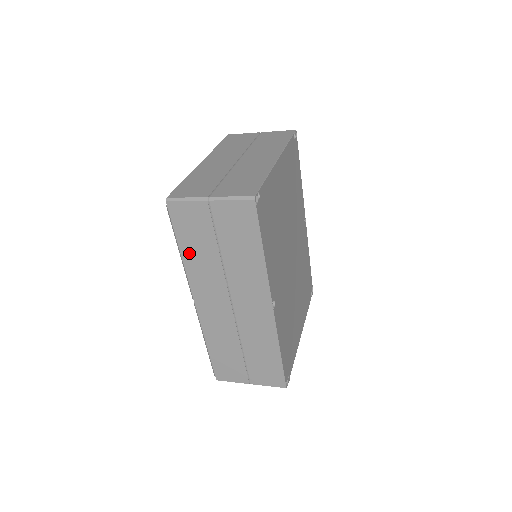
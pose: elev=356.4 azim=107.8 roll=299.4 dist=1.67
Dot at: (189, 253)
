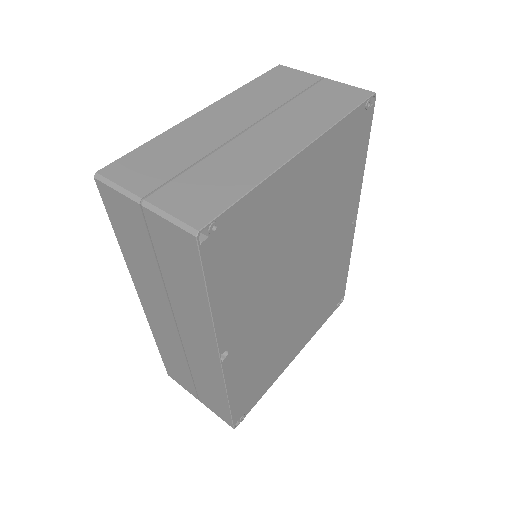
Dot at: (128, 250)
